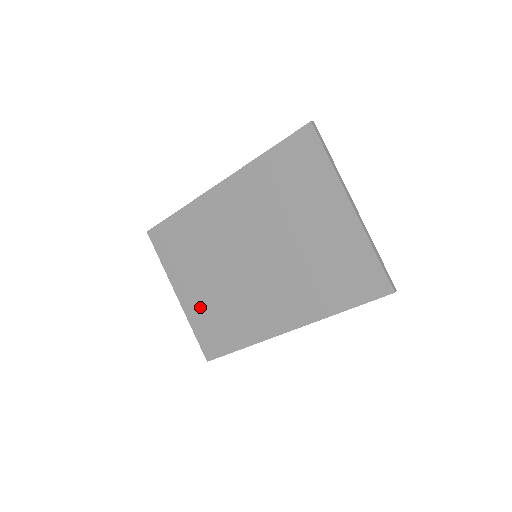
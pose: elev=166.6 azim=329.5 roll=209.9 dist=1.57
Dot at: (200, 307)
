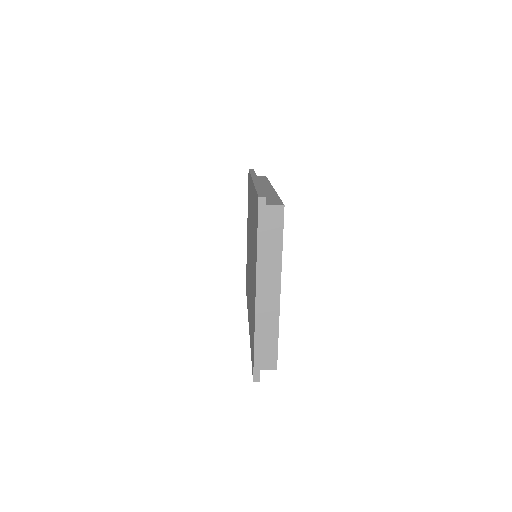
Dot at: (247, 252)
